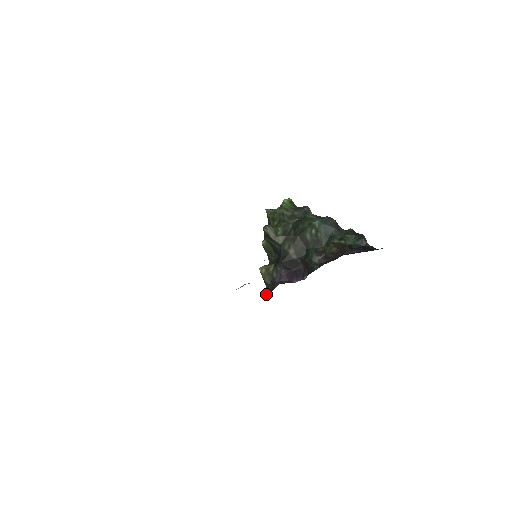
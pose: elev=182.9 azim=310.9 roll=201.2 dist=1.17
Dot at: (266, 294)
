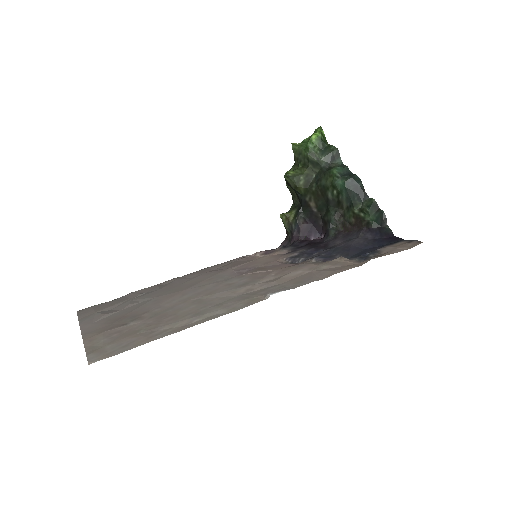
Dot at: occluded
